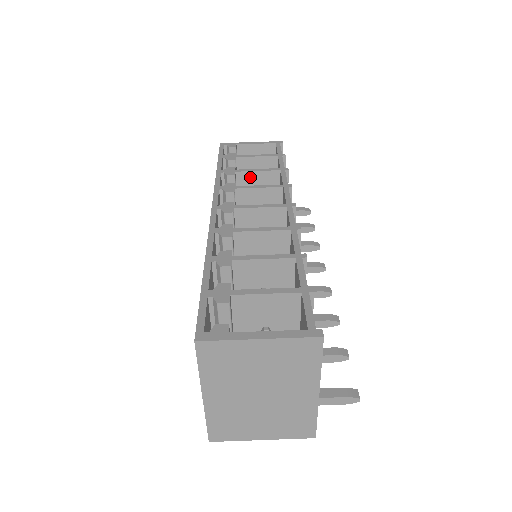
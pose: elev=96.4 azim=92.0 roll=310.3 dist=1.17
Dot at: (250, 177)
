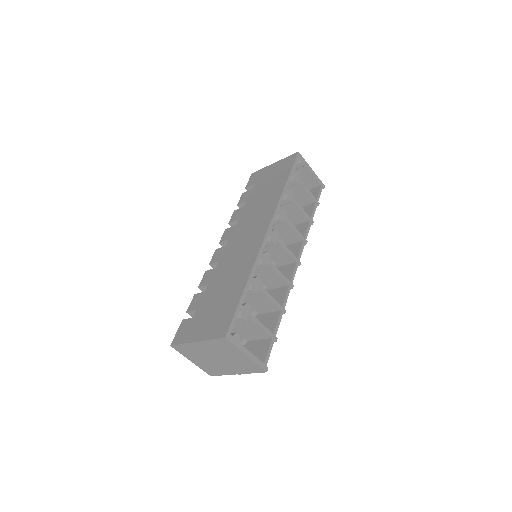
Dot at: (294, 207)
